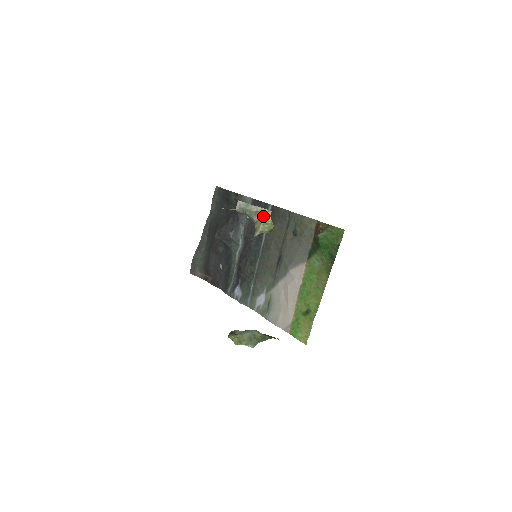
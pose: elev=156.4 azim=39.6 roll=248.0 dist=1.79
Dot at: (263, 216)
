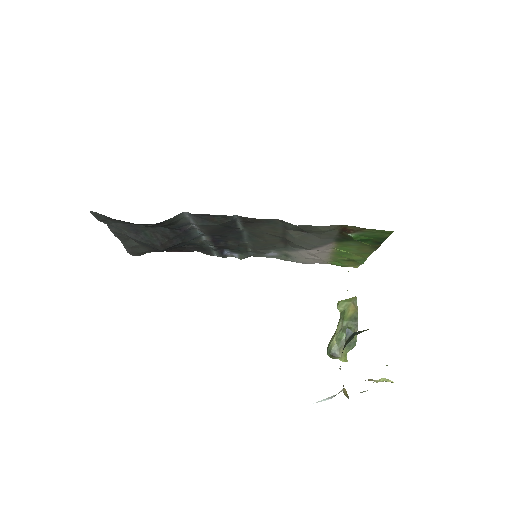
Dot at: (380, 381)
